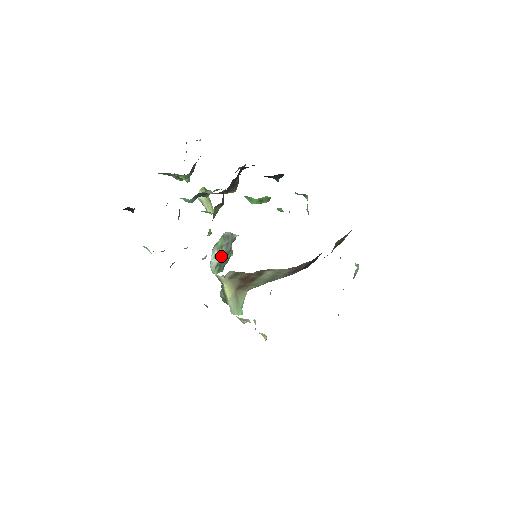
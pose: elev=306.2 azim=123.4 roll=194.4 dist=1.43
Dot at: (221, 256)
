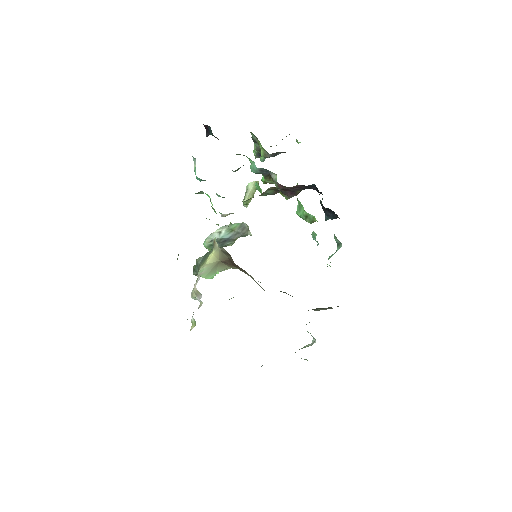
Dot at: (224, 236)
